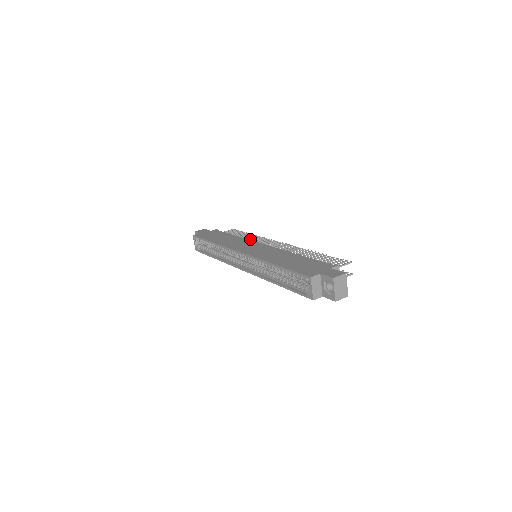
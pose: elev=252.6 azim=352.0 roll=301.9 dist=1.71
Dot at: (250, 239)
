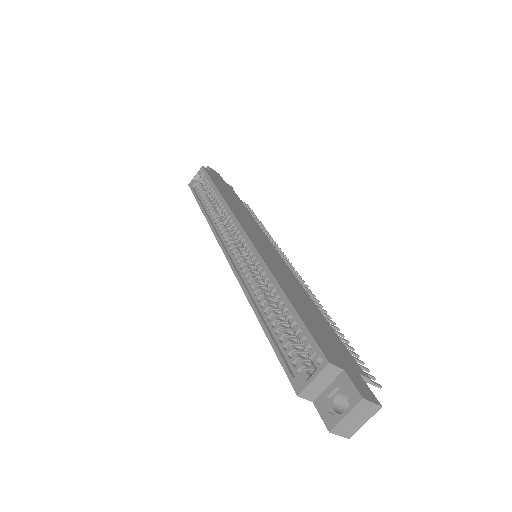
Dot at: occluded
